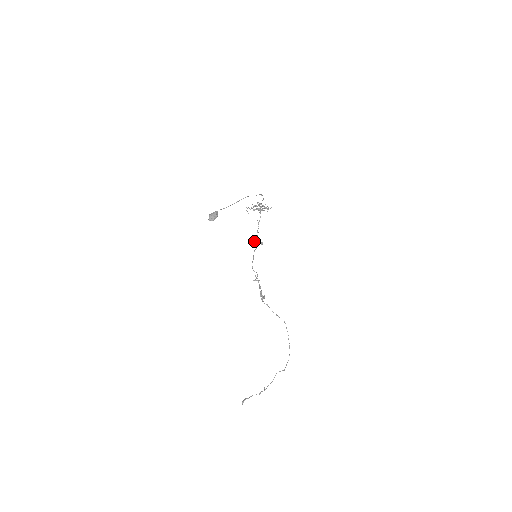
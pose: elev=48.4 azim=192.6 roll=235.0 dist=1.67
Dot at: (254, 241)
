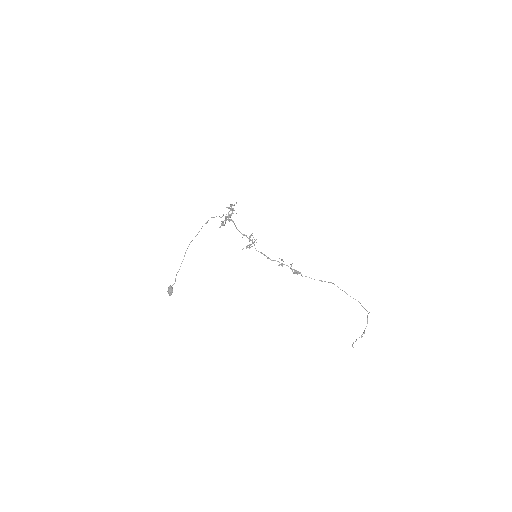
Dot at: (250, 240)
